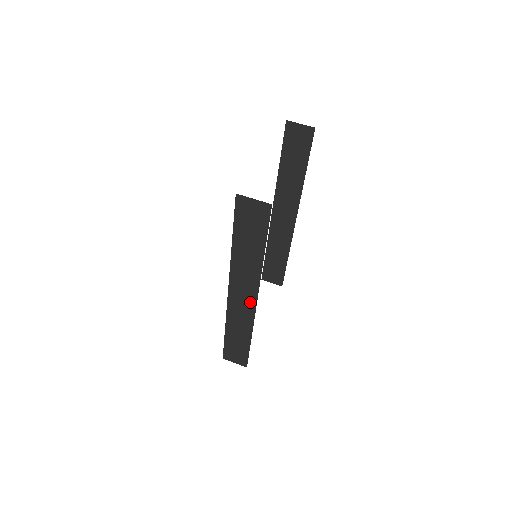
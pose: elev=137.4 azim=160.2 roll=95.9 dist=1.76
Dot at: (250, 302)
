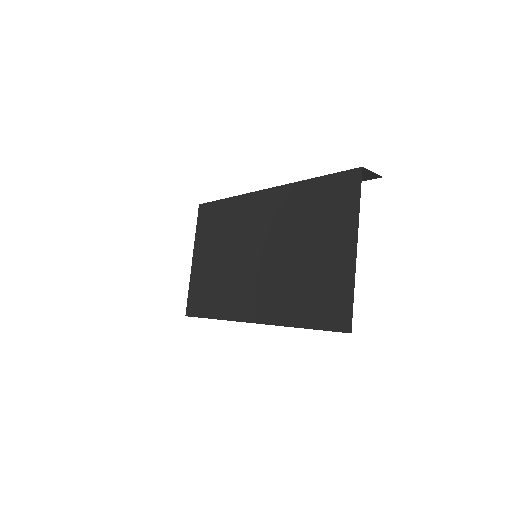
Dot at: occluded
